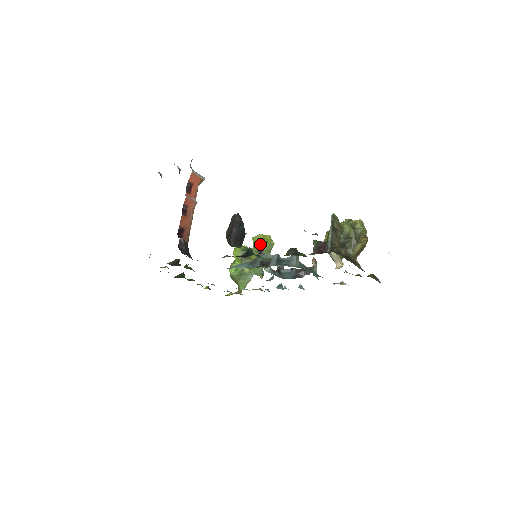
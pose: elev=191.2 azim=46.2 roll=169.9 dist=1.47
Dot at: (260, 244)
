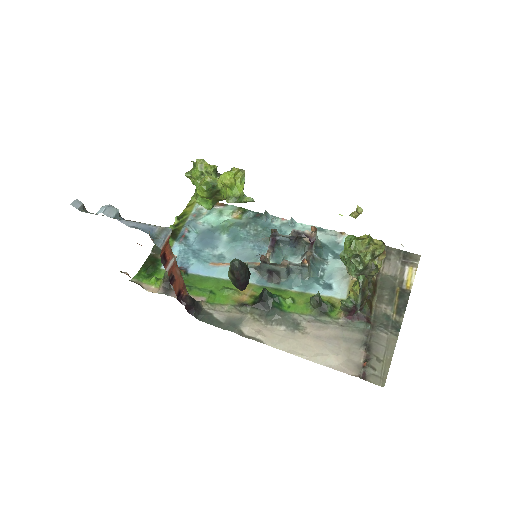
Dot at: (234, 192)
